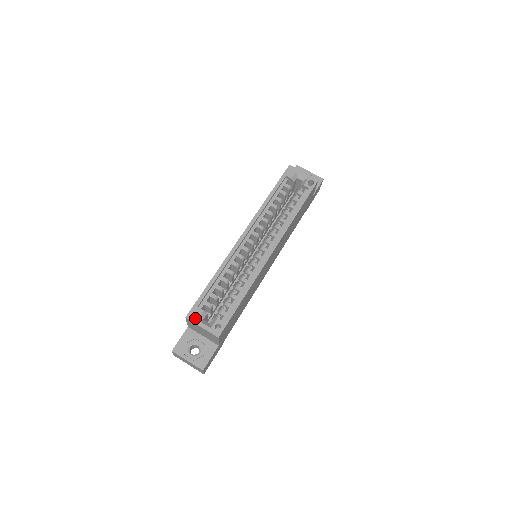
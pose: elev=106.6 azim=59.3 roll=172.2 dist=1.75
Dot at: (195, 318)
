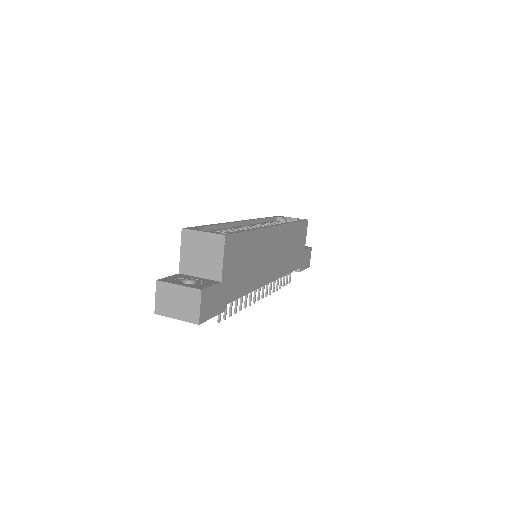
Dot at: (194, 229)
